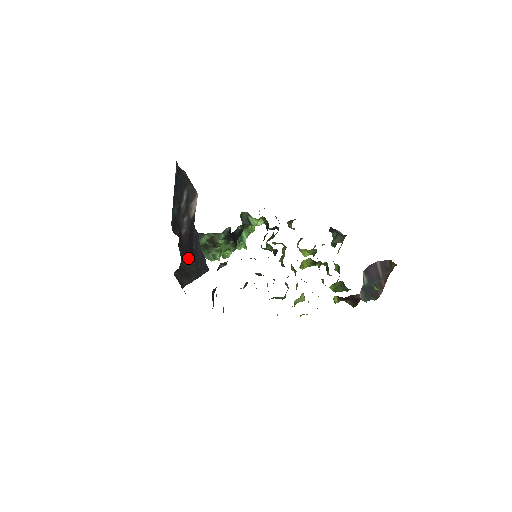
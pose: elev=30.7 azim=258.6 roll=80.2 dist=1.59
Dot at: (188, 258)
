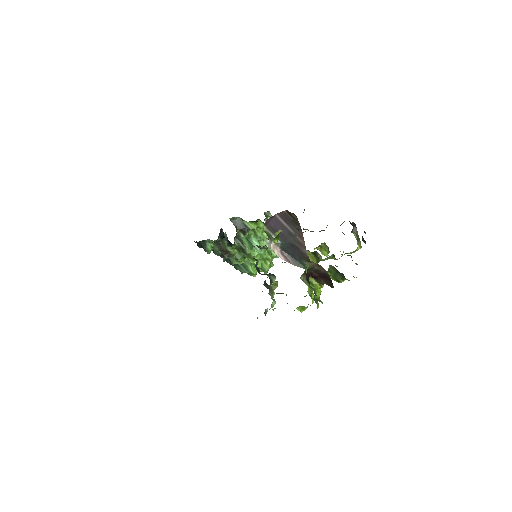
Dot at: occluded
